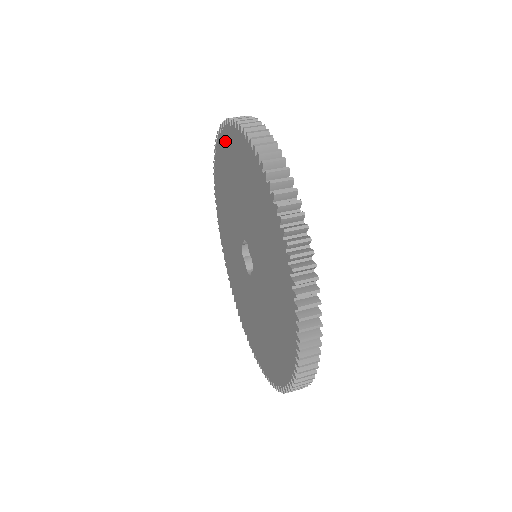
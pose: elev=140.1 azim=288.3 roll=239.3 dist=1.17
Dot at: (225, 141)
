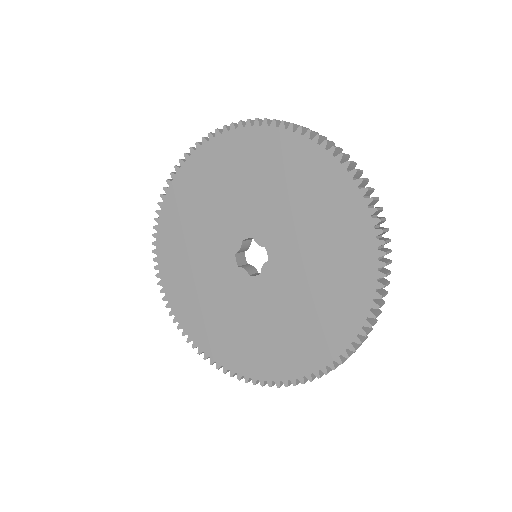
Dot at: (198, 162)
